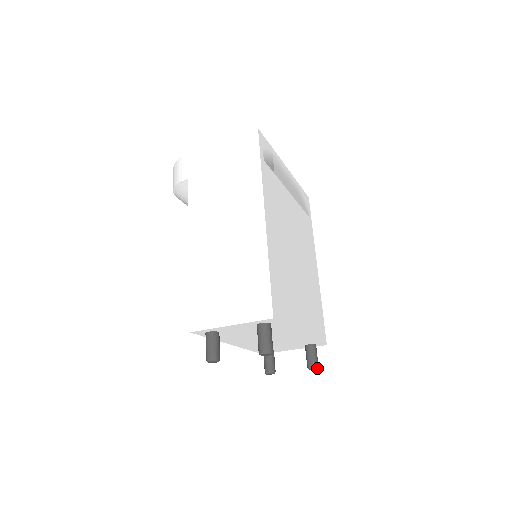
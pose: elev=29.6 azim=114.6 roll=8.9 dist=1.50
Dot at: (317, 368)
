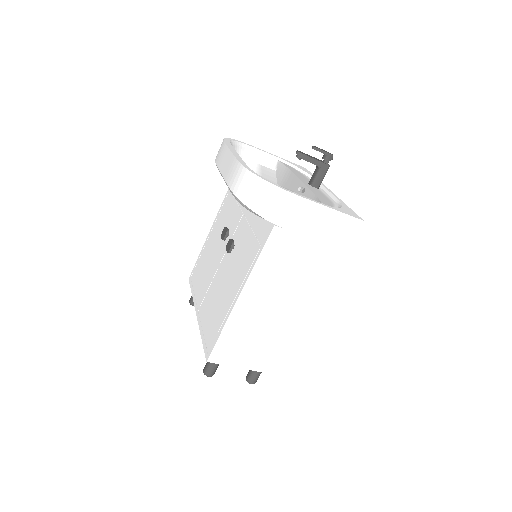
Dot at: occluded
